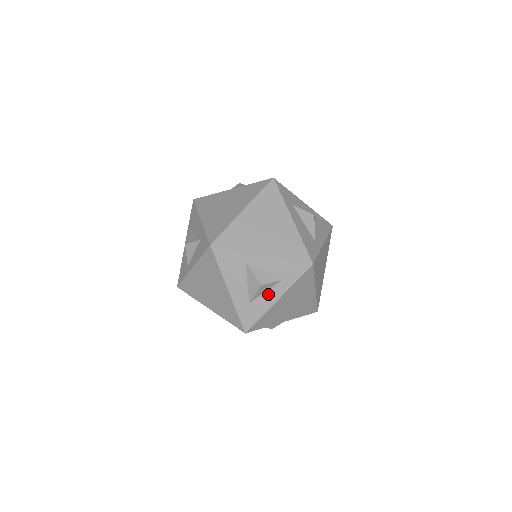
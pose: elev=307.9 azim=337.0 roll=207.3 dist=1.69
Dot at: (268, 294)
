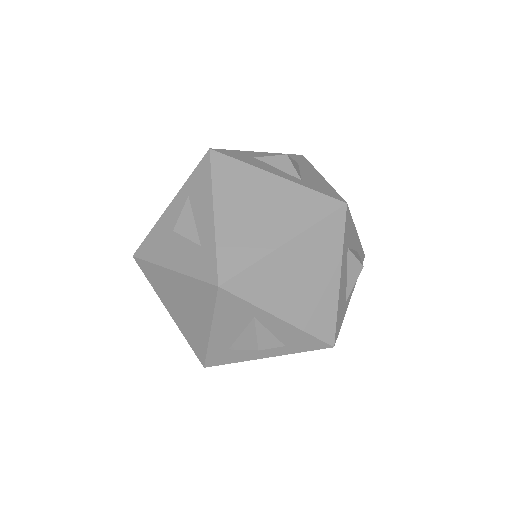
Dot at: occluded
